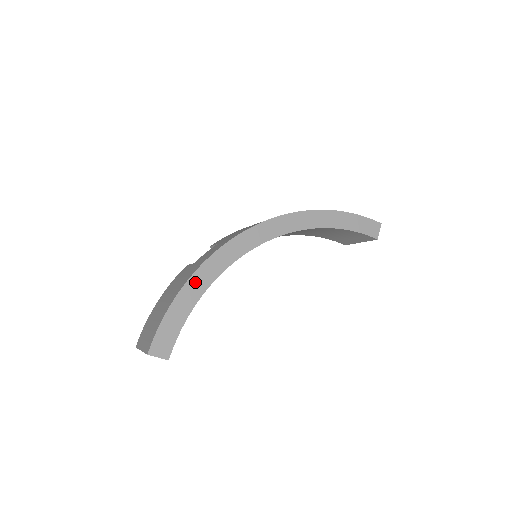
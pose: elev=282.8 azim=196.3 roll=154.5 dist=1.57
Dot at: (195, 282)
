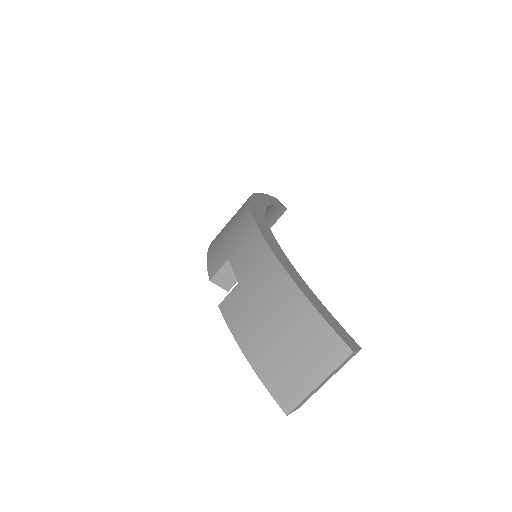
Dot at: (288, 268)
